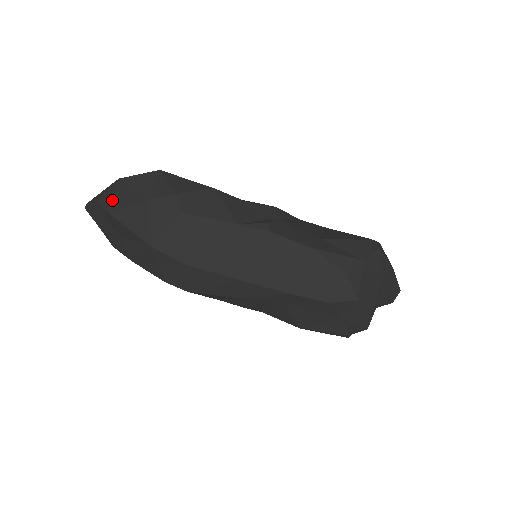
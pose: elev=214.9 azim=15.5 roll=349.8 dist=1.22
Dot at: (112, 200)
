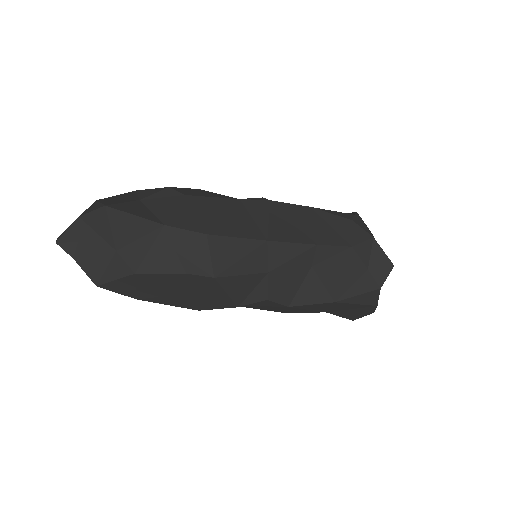
Dot at: (101, 203)
